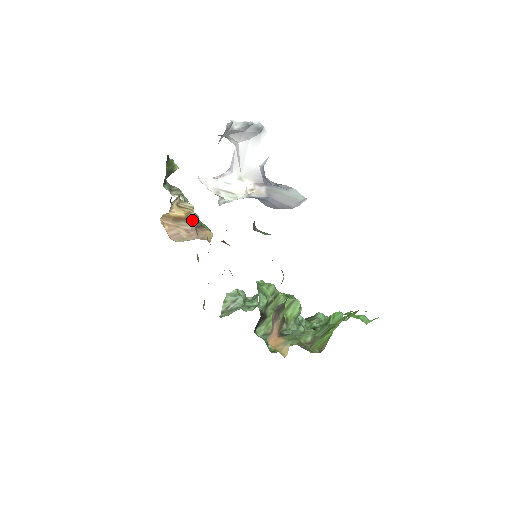
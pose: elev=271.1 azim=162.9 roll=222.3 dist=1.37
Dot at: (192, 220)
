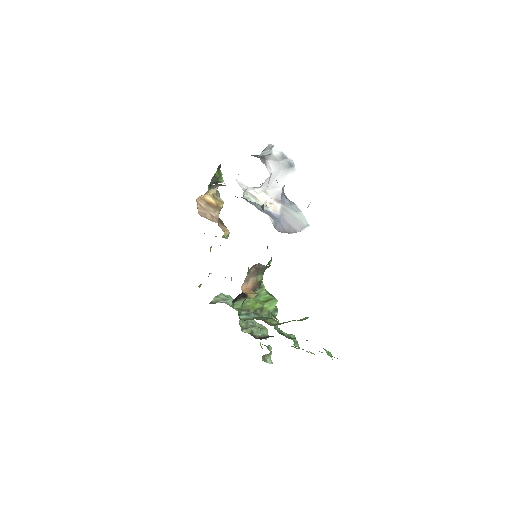
Dot at: (219, 211)
